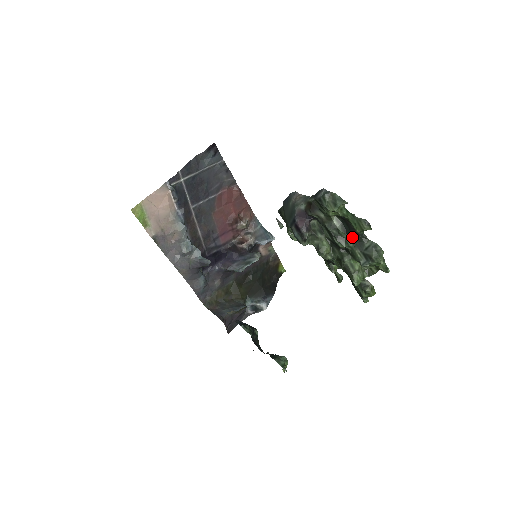
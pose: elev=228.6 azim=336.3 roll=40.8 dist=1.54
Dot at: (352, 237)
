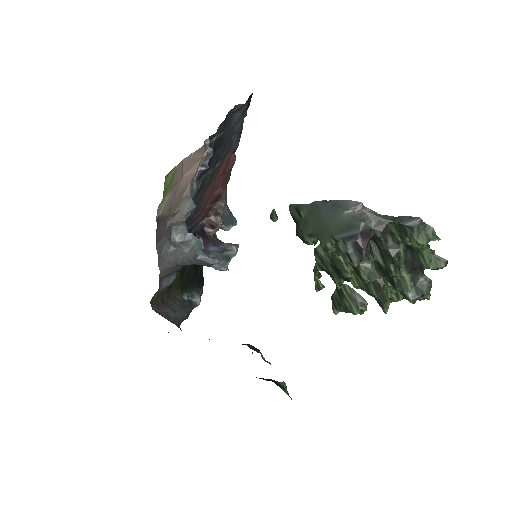
Dot at: (411, 269)
